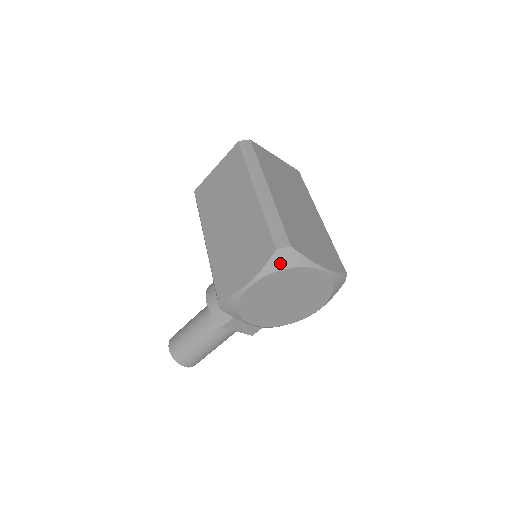
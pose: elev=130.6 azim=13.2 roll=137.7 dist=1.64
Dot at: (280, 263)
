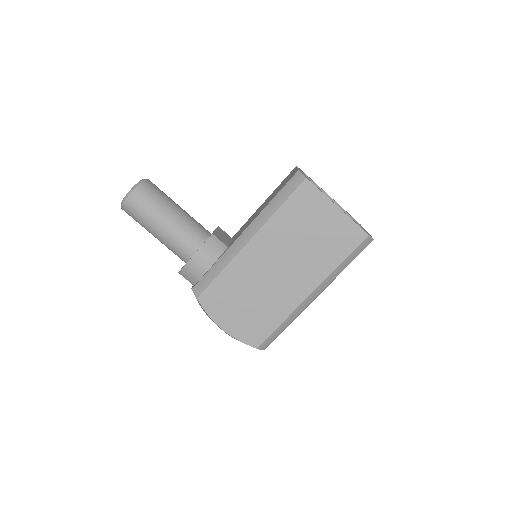
Dot at: occluded
